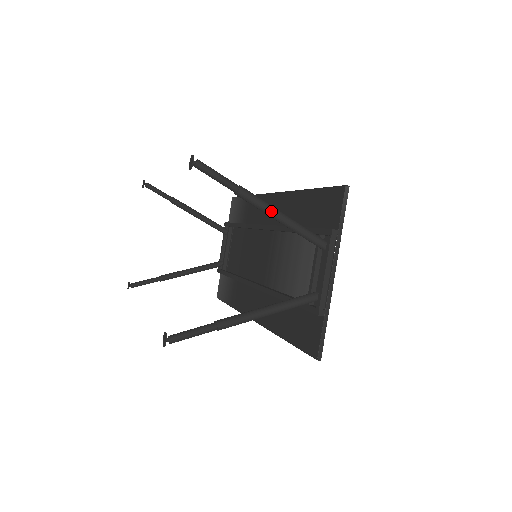
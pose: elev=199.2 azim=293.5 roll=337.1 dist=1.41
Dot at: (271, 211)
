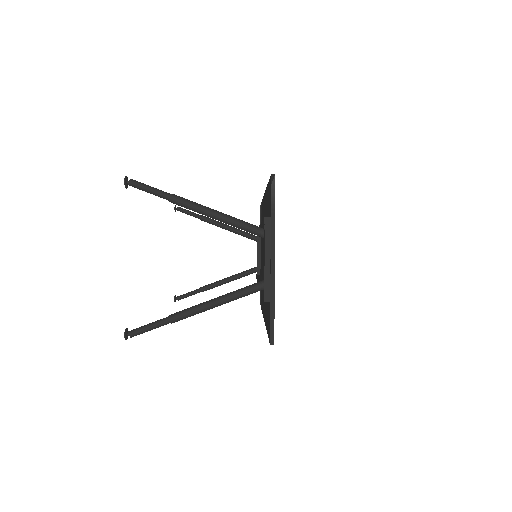
Dot at: (203, 211)
